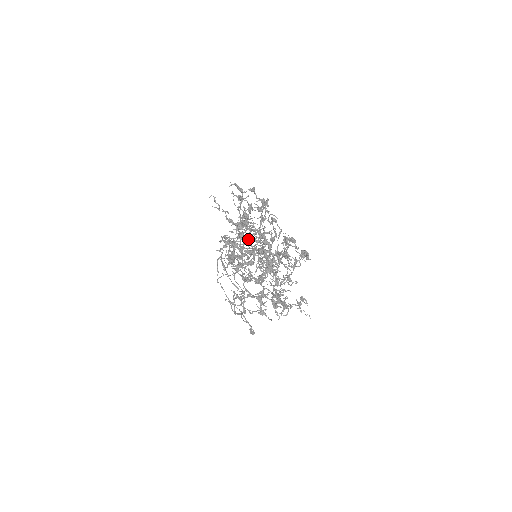
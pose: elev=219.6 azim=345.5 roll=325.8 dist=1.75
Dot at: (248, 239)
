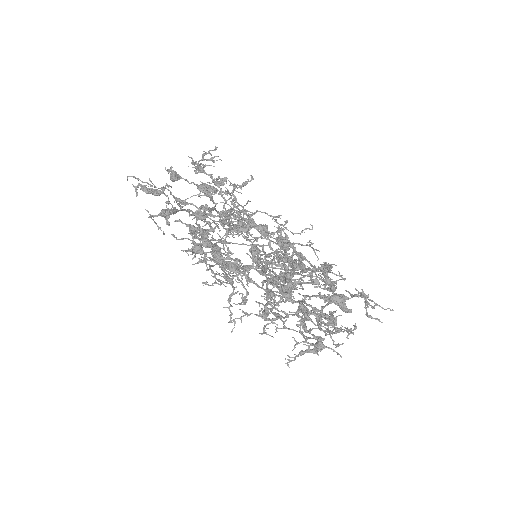
Dot at: occluded
